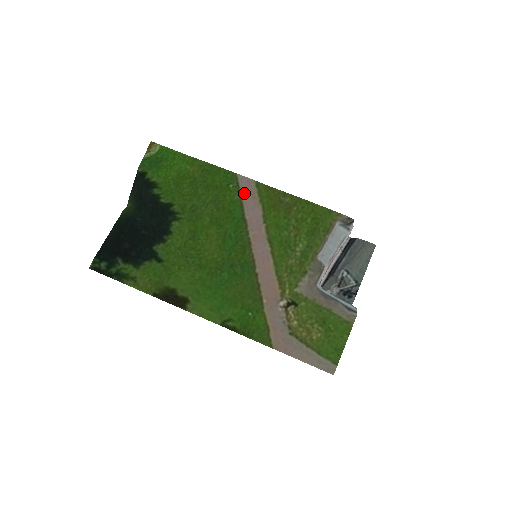
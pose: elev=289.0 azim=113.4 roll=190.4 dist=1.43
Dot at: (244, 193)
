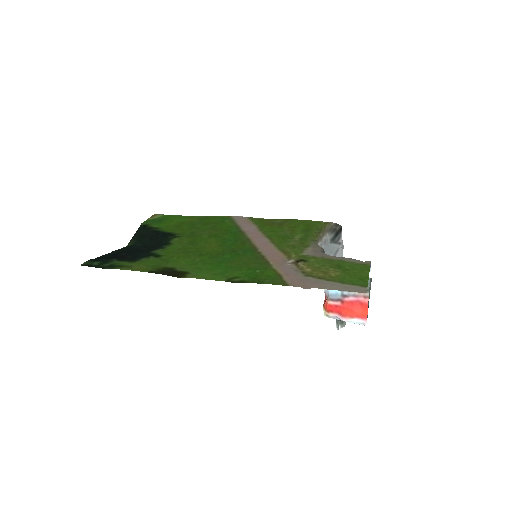
Dot at: (239, 222)
